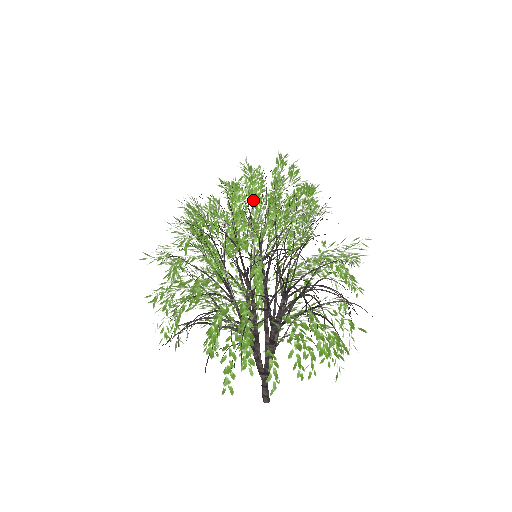
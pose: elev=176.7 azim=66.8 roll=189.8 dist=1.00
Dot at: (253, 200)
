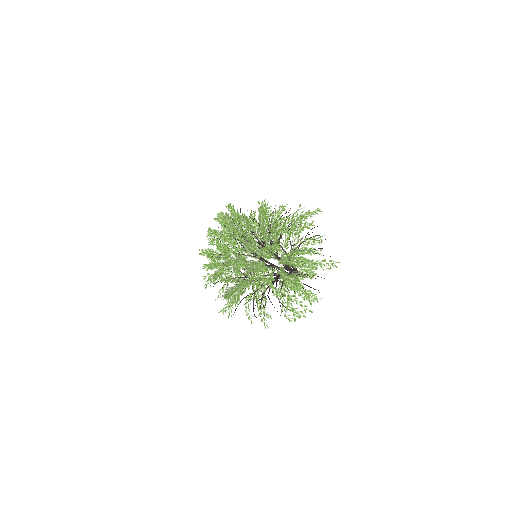
Dot at: occluded
